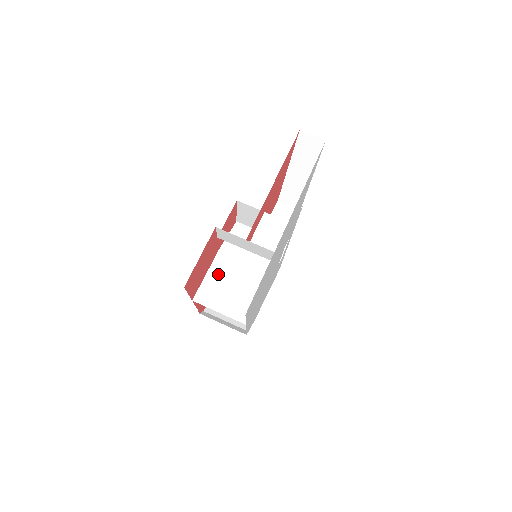
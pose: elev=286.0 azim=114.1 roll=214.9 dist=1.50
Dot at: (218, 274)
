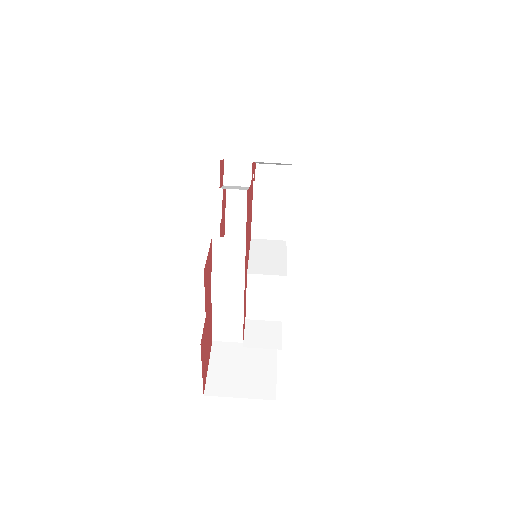
Dot at: (224, 312)
